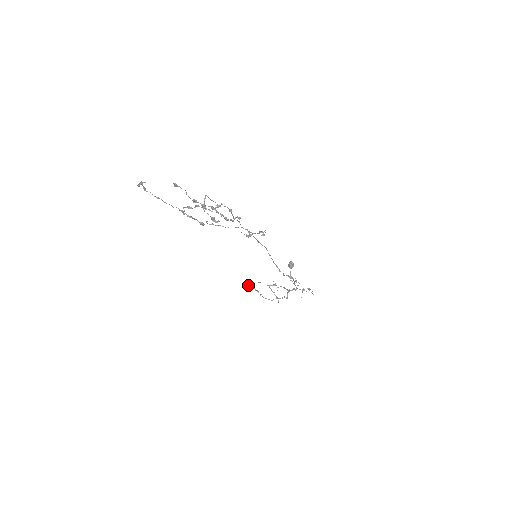
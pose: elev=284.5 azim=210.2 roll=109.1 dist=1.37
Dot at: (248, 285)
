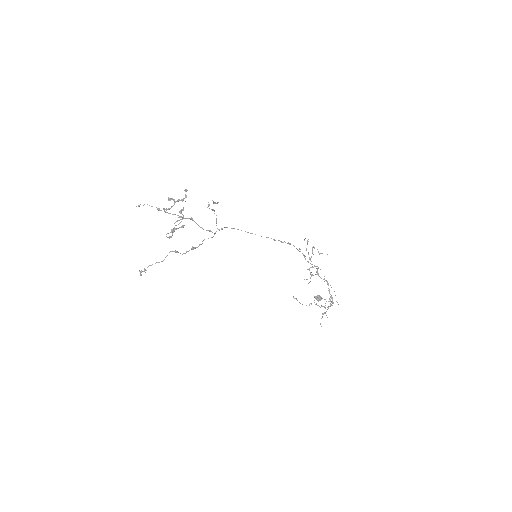
Dot at: (294, 298)
